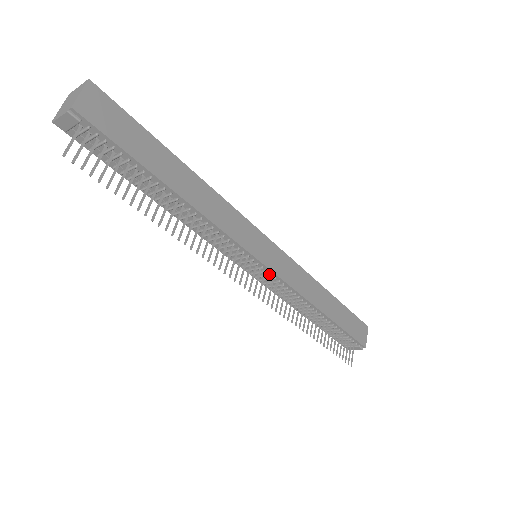
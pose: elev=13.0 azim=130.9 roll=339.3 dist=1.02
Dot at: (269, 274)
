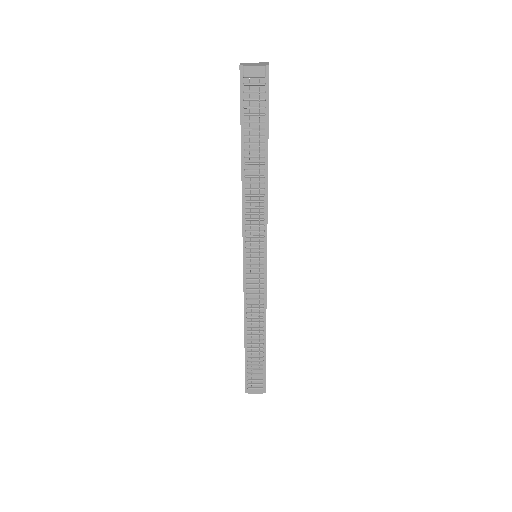
Dot at: (262, 273)
